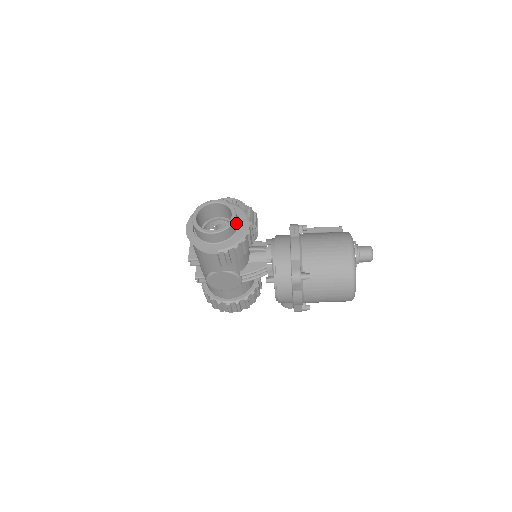
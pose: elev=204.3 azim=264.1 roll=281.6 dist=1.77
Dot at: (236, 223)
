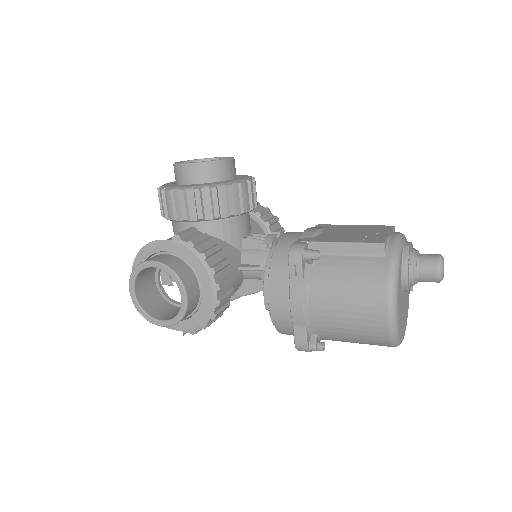
Dot at: (193, 298)
